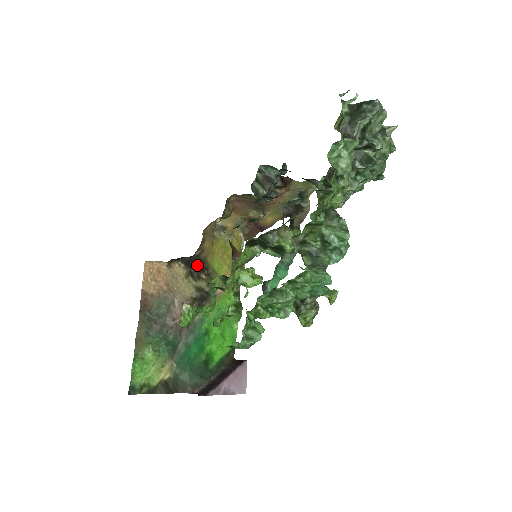
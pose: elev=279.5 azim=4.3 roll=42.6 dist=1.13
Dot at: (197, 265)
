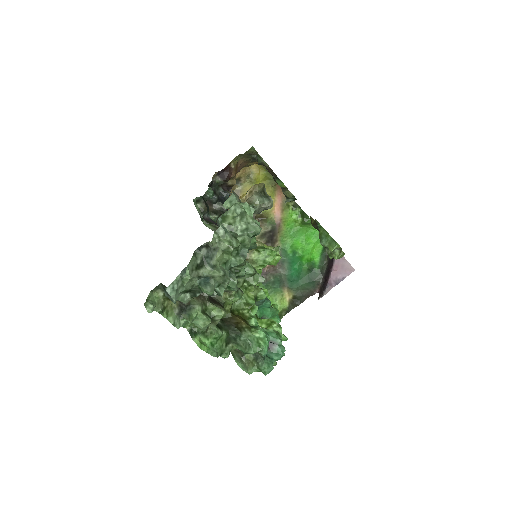
Dot at: occluded
